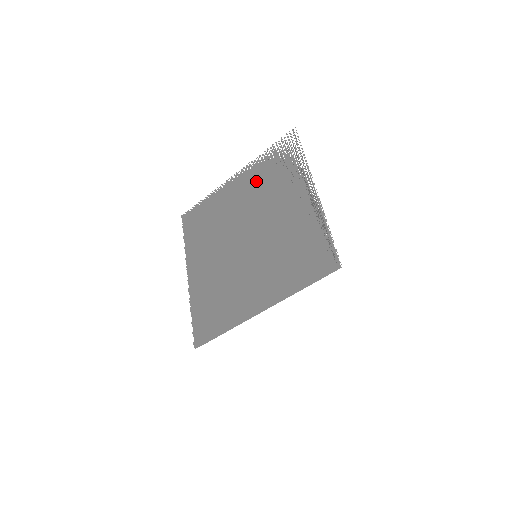
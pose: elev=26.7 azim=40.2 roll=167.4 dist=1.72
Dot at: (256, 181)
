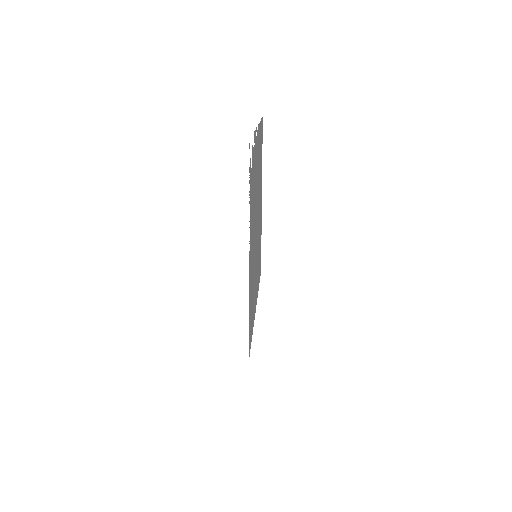
Dot at: (254, 168)
